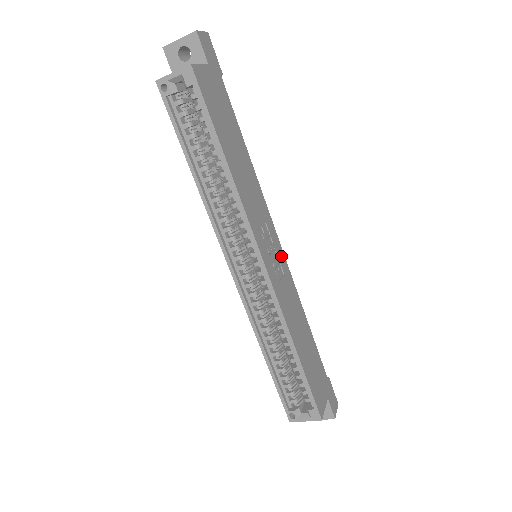
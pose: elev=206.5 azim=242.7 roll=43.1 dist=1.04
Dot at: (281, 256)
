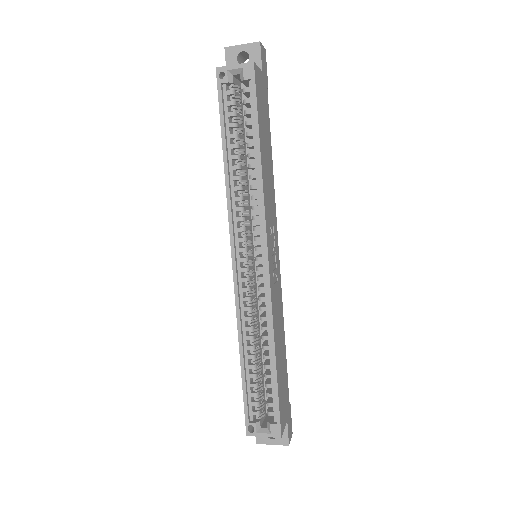
Dot at: (278, 263)
